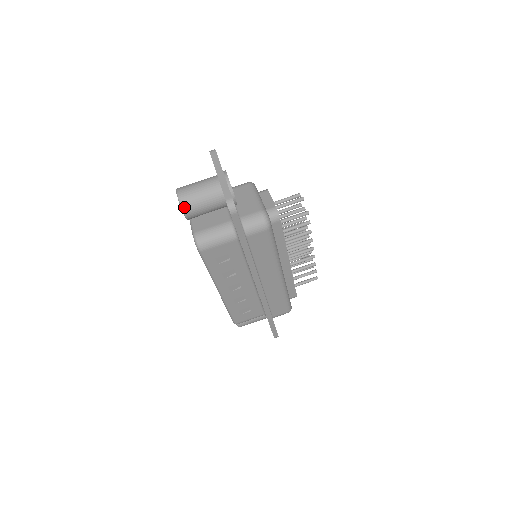
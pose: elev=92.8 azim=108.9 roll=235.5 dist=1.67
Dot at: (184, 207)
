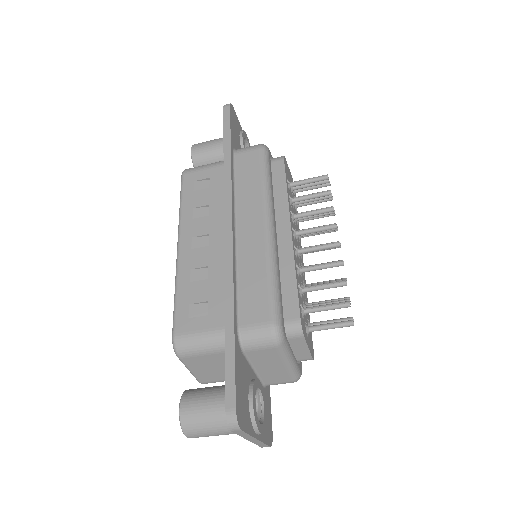
Dot at: occluded
